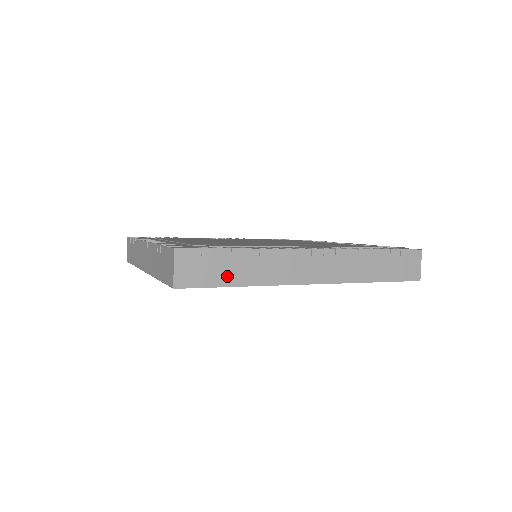
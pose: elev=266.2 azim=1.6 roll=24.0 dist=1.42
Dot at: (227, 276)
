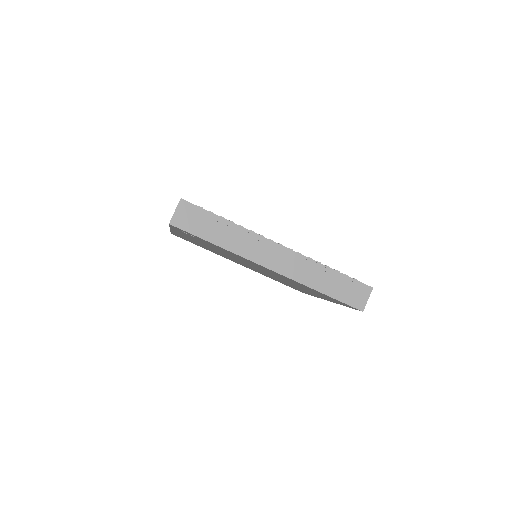
Dot at: (209, 233)
